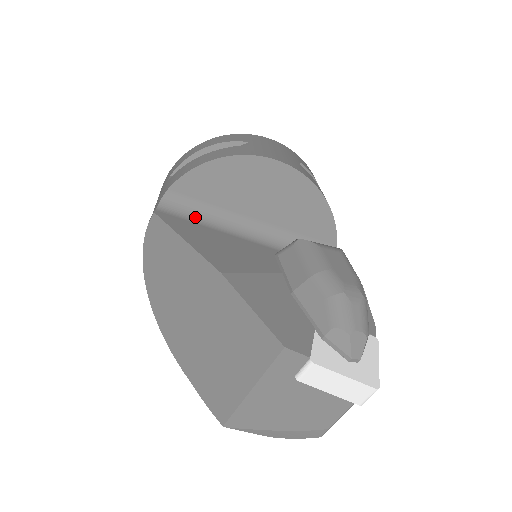
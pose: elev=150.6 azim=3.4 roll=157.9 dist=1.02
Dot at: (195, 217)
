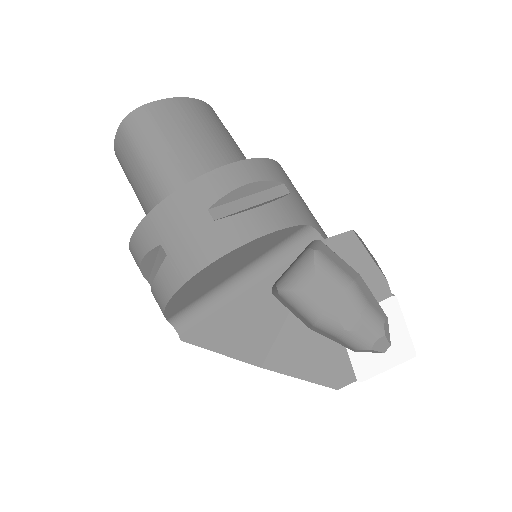
Dot at: (200, 312)
